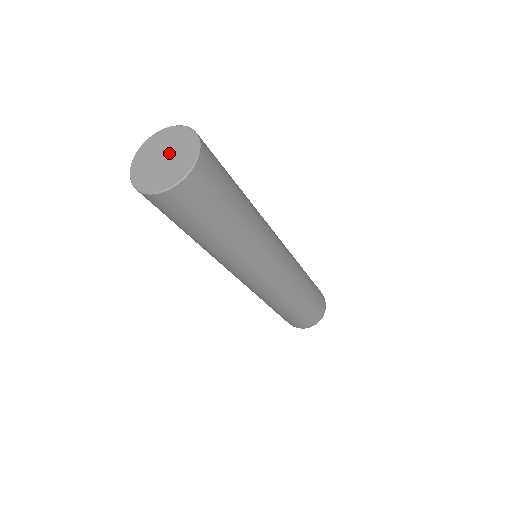
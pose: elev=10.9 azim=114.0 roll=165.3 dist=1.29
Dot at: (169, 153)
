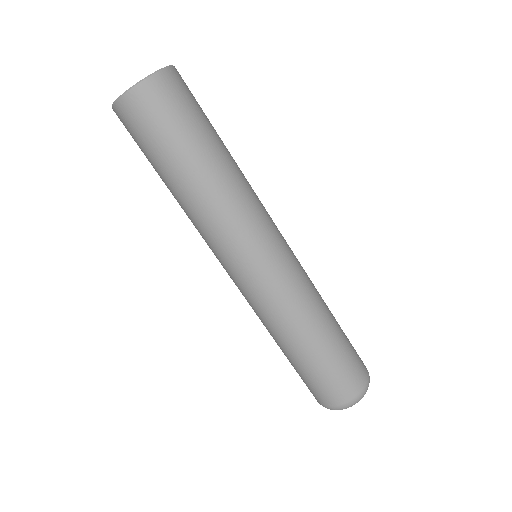
Dot at: occluded
